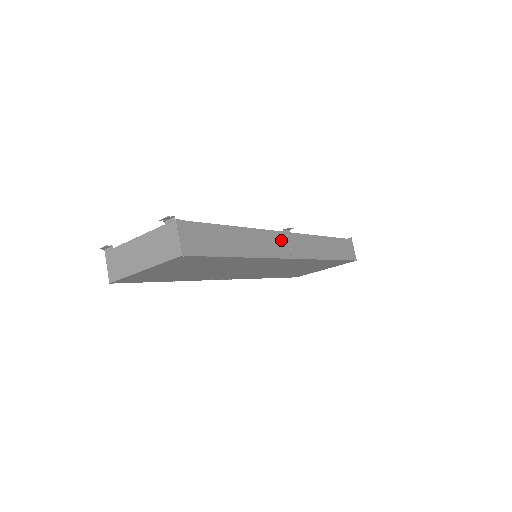
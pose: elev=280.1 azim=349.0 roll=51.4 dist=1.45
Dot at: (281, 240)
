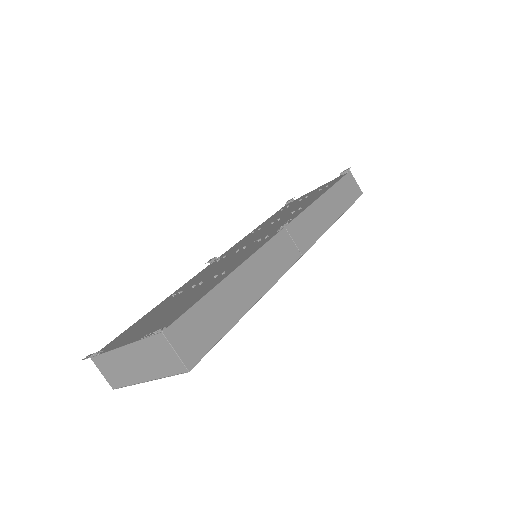
Dot at: (283, 243)
